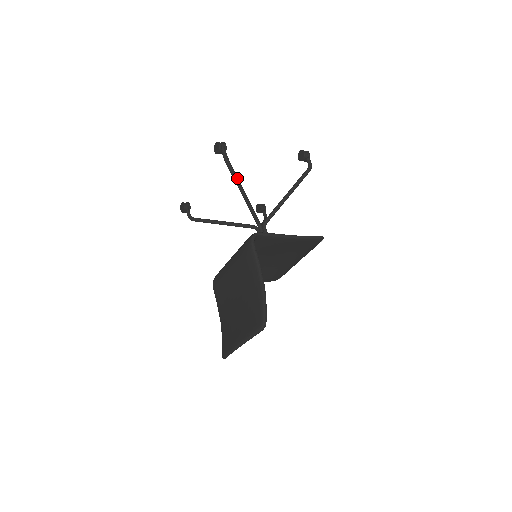
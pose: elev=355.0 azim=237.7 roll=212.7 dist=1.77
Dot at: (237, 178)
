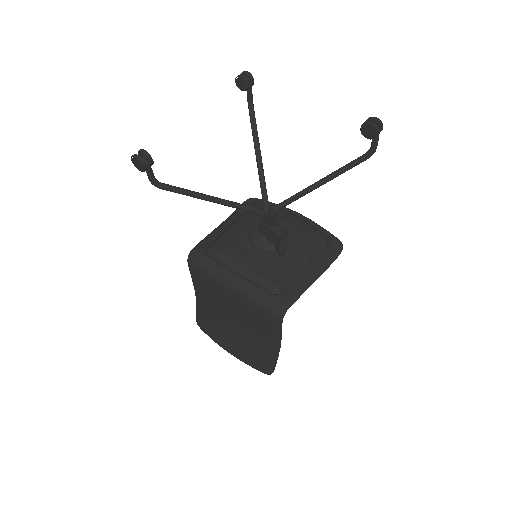
Dot at: occluded
